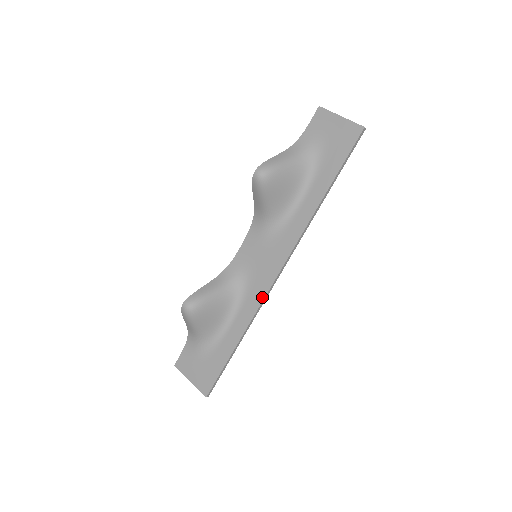
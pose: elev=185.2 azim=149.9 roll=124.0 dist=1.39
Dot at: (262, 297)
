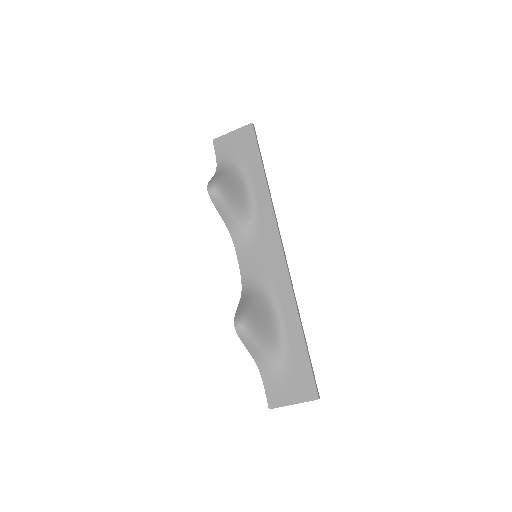
Dot at: (287, 277)
